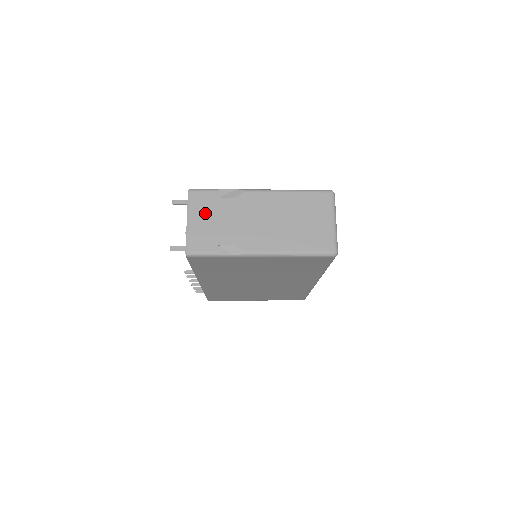
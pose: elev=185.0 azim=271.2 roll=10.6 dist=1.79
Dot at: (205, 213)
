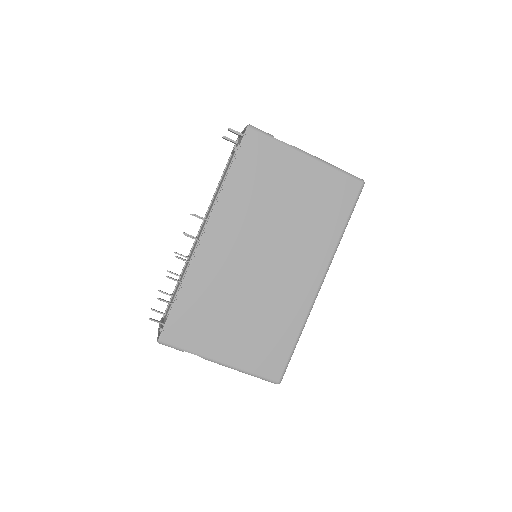
Dot at: occluded
